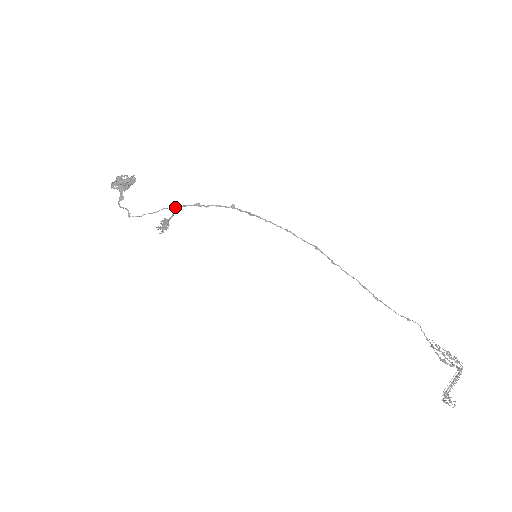
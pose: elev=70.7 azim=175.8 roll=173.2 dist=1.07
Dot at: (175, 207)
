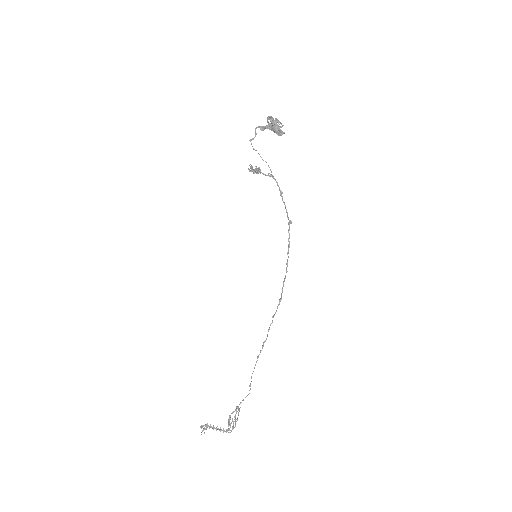
Dot at: occluded
